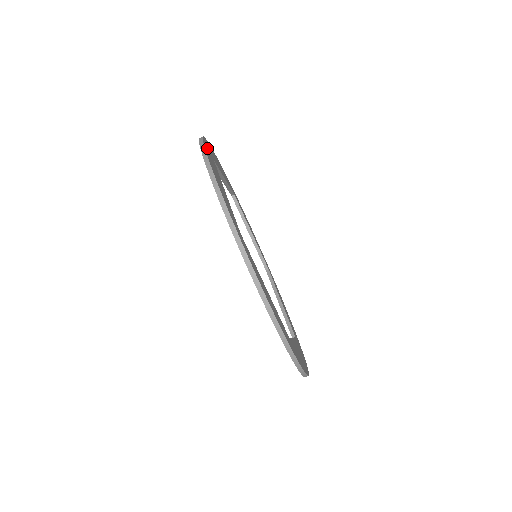
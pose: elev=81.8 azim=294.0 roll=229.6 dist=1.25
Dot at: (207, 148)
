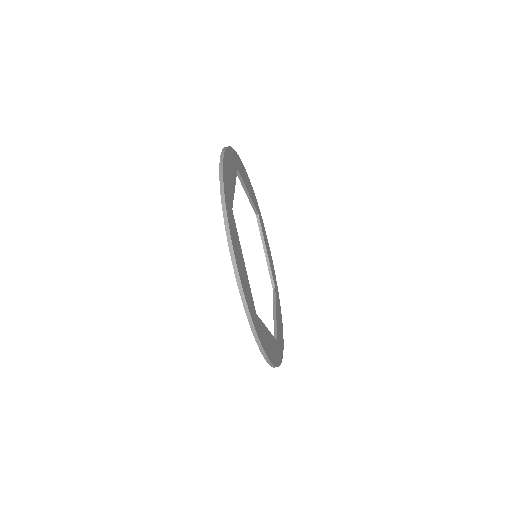
Dot at: (229, 214)
